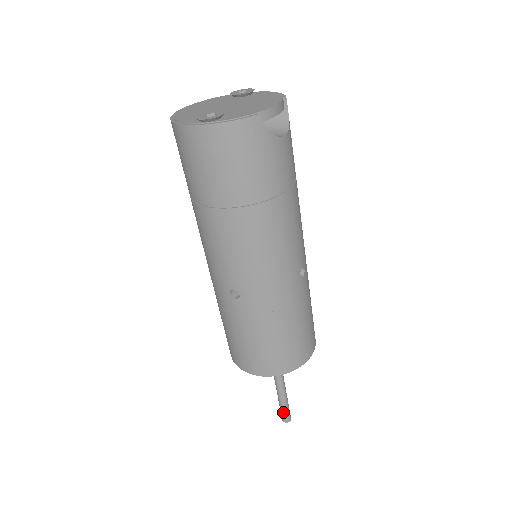
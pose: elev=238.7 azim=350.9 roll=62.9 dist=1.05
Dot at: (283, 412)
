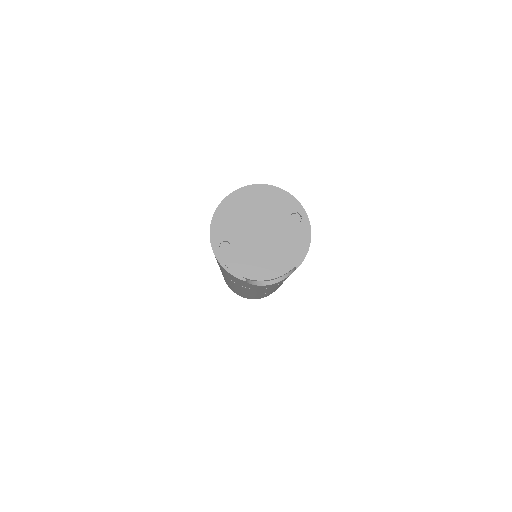
Dot at: occluded
